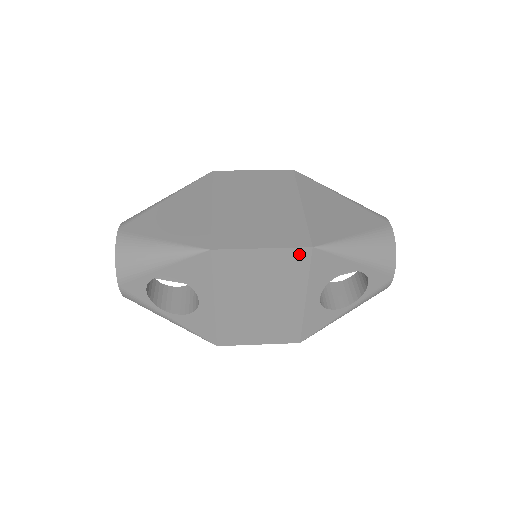
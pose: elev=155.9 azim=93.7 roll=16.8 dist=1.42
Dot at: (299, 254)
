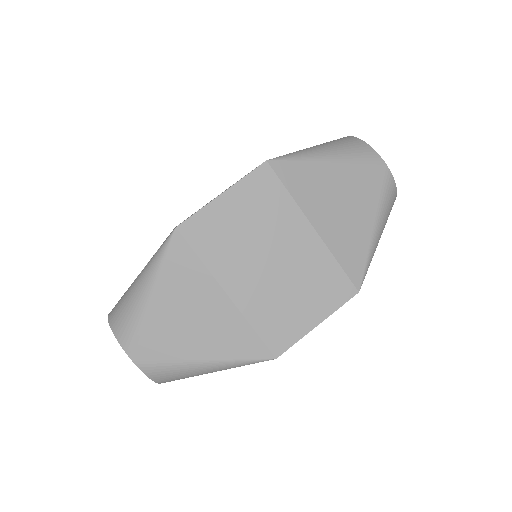
Dot at: occluded
